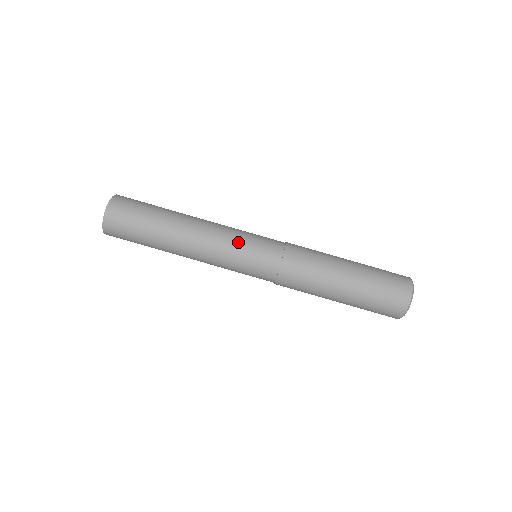
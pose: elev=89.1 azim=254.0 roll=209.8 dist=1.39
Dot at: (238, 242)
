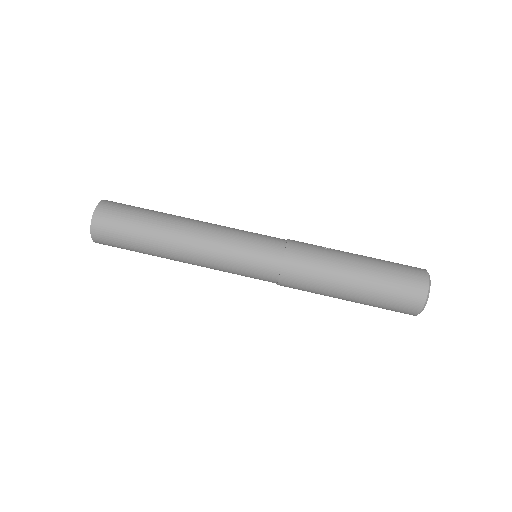
Dot at: (238, 233)
